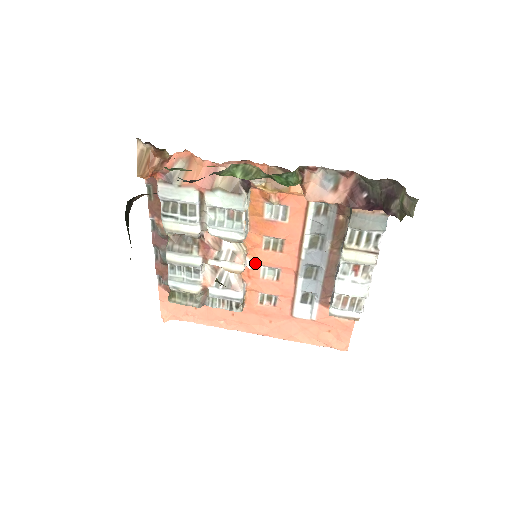
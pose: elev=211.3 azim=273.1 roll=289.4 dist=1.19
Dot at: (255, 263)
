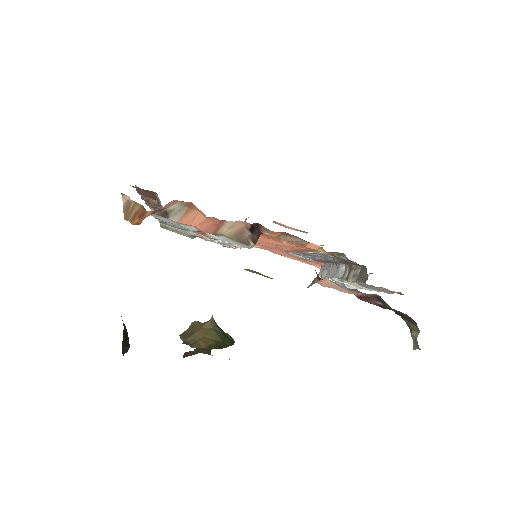
Dot at: occluded
